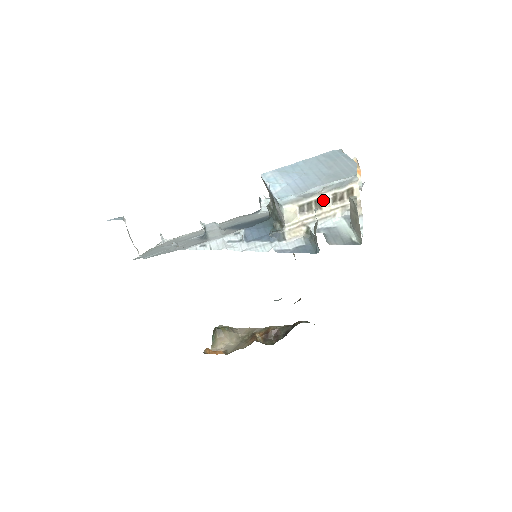
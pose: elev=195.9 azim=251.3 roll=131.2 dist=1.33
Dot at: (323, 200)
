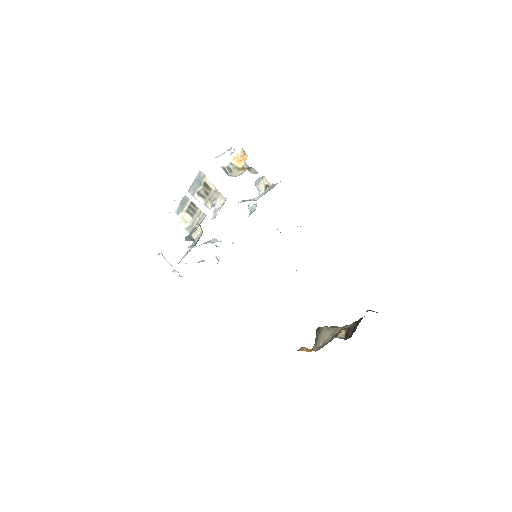
Dot at: occluded
